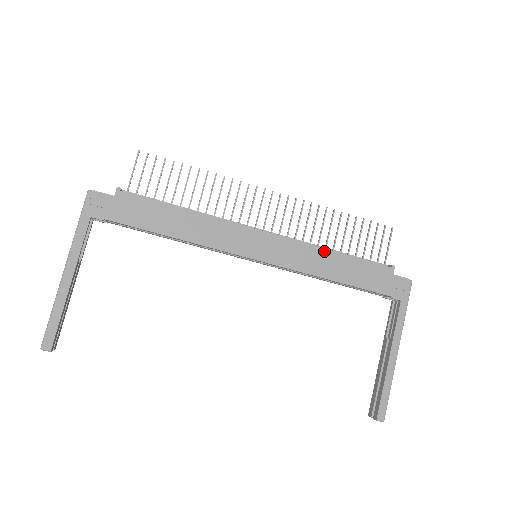
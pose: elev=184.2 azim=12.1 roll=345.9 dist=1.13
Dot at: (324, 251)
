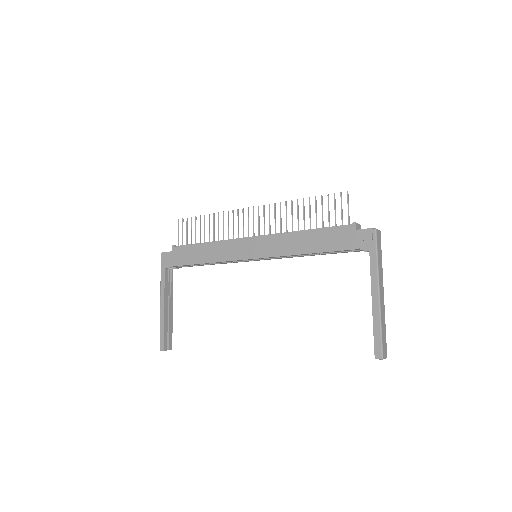
Dot at: (295, 234)
